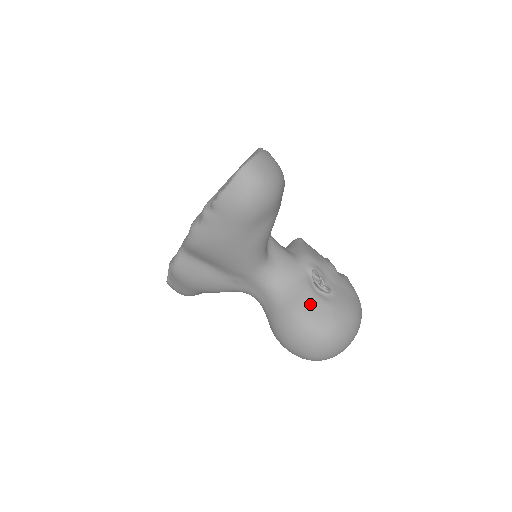
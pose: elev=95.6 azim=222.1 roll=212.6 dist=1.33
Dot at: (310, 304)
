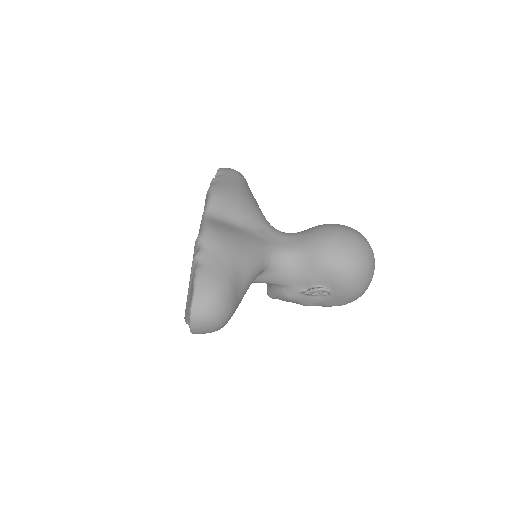
Dot at: occluded
